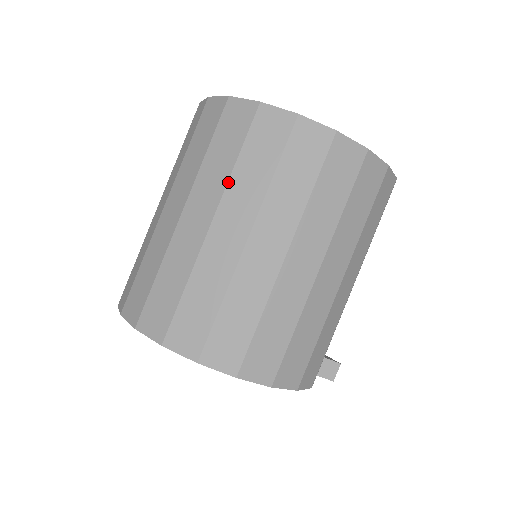
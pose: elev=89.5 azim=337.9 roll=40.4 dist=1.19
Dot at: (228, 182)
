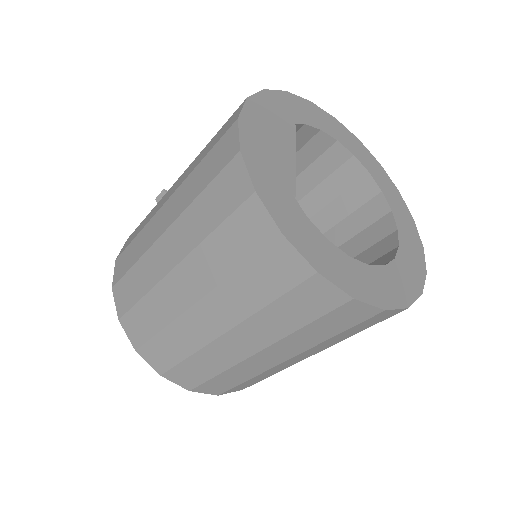
Dot at: (317, 346)
